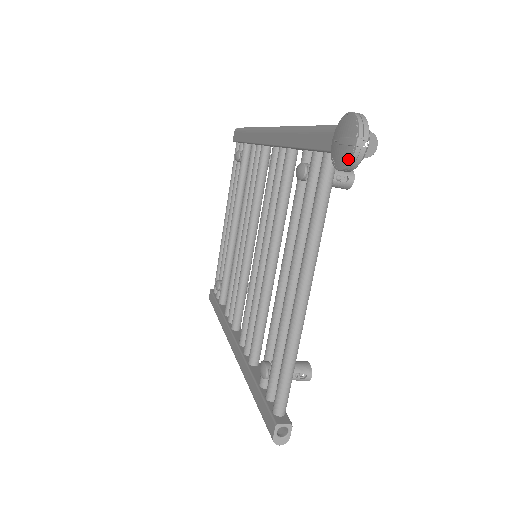
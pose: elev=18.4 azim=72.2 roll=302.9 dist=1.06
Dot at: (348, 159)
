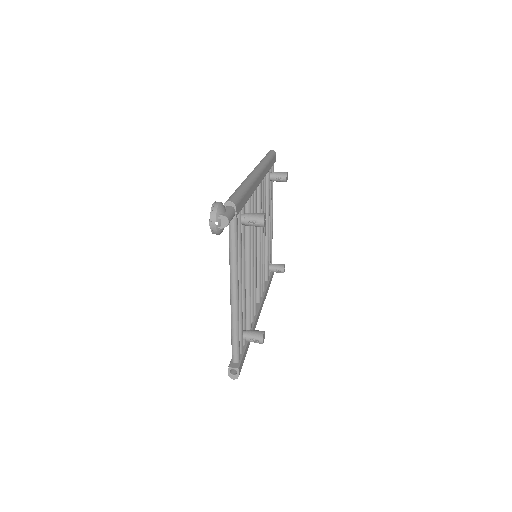
Dot at: (211, 230)
